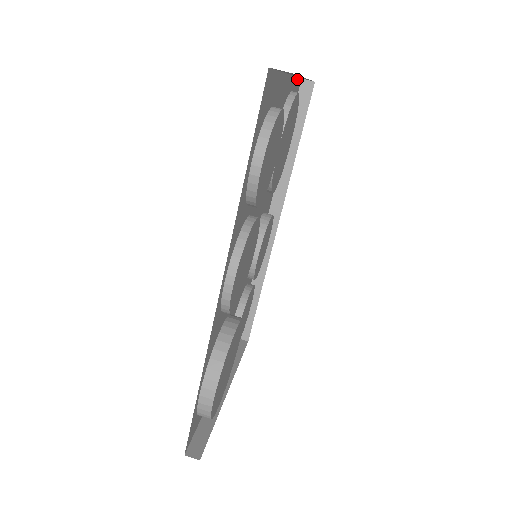
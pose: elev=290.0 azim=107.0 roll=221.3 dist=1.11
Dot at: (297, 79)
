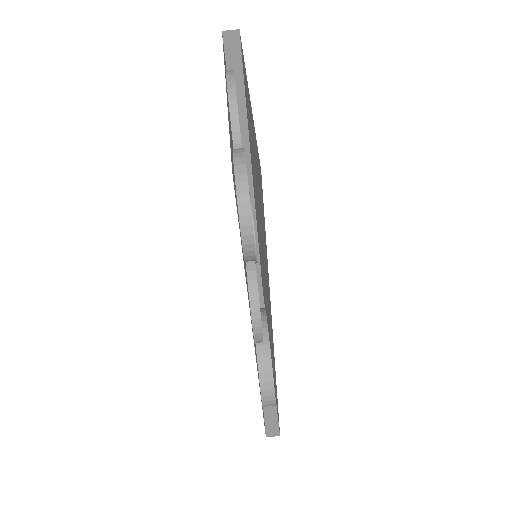
Dot at: (223, 49)
